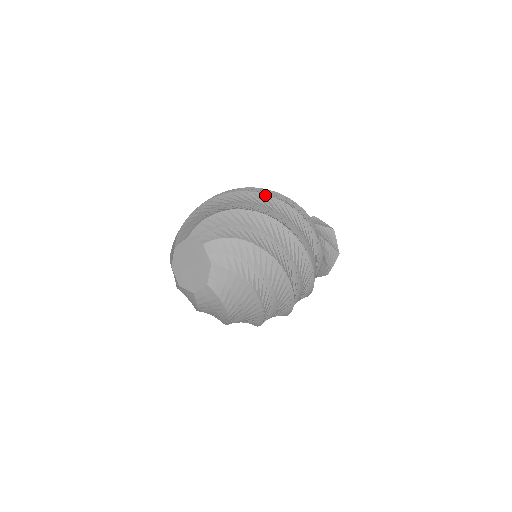
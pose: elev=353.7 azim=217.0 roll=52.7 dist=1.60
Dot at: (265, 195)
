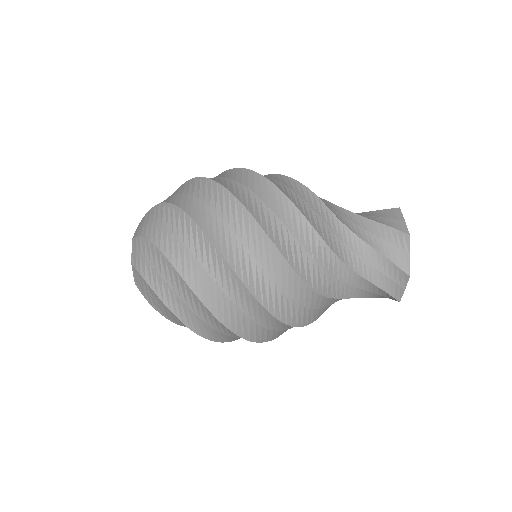
Dot at: (219, 253)
